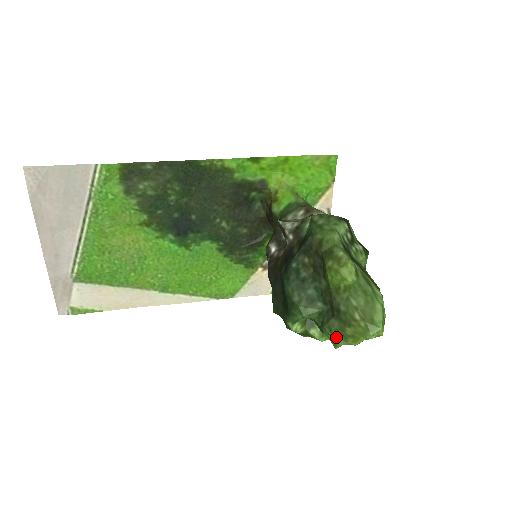
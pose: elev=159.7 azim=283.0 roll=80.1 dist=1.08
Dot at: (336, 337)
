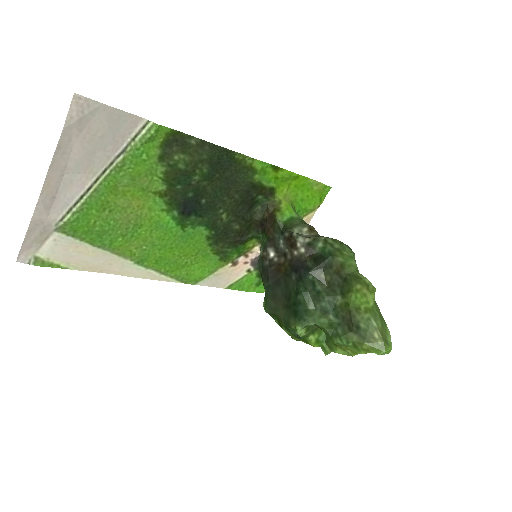
Dot at: (339, 347)
